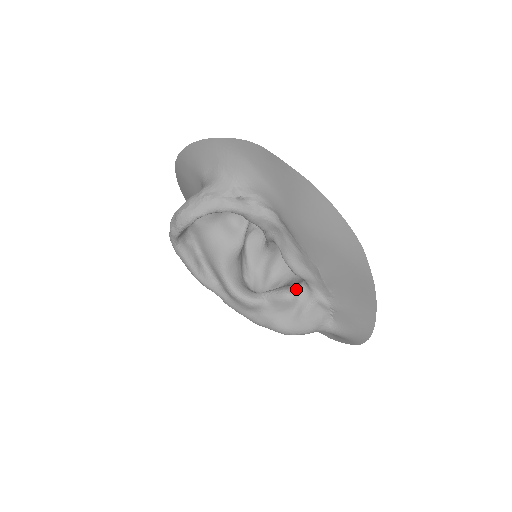
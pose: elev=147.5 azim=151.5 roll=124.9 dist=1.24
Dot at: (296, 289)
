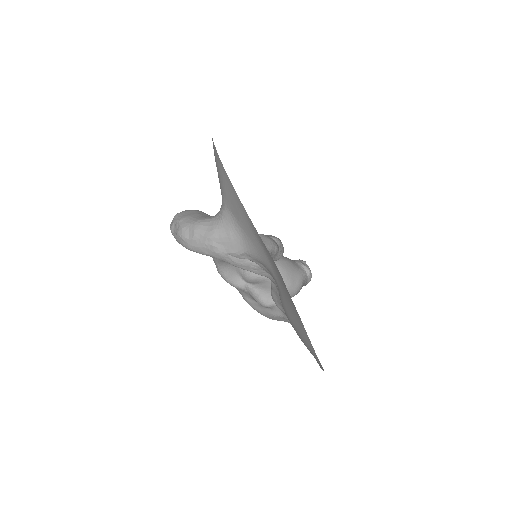
Dot at: (274, 302)
